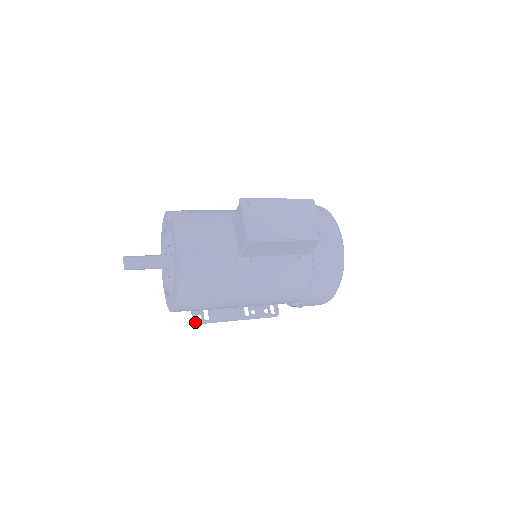
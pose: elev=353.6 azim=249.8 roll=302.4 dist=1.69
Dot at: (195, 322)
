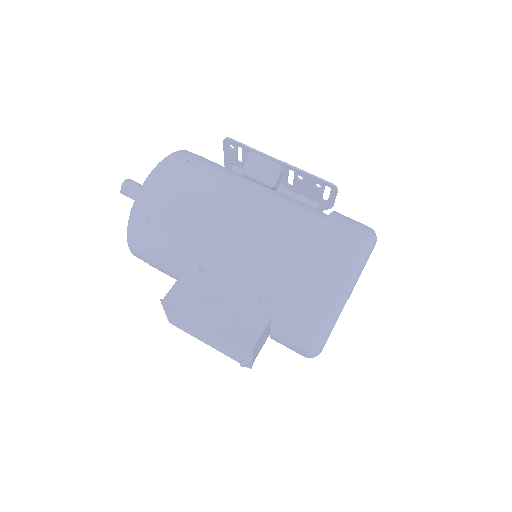
Dot at: occluded
